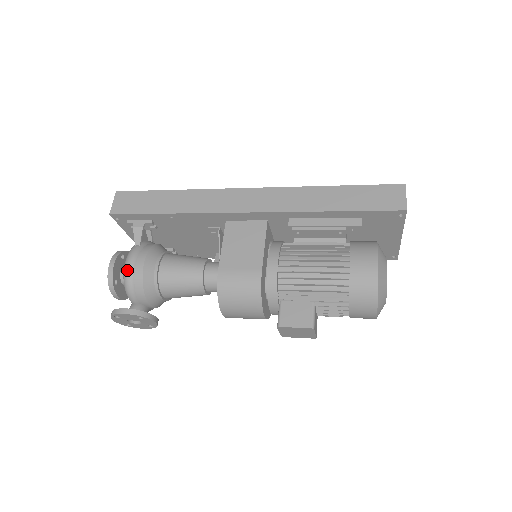
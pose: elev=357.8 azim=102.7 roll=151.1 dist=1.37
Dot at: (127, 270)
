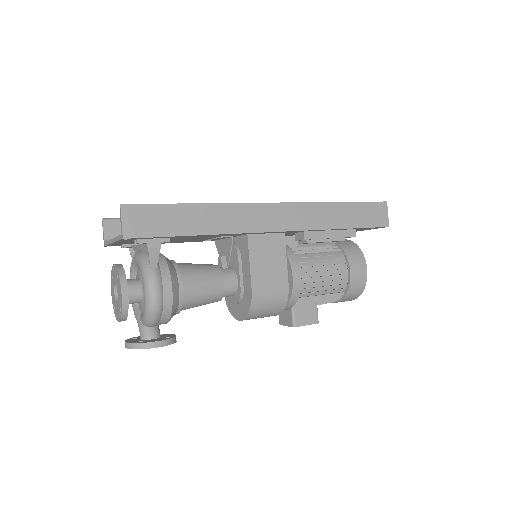
Dot at: (156, 302)
